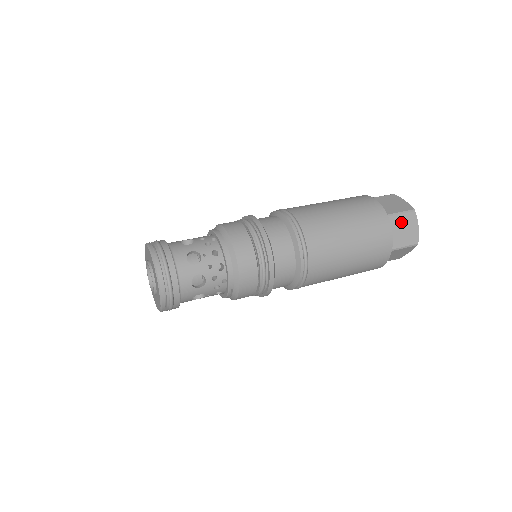
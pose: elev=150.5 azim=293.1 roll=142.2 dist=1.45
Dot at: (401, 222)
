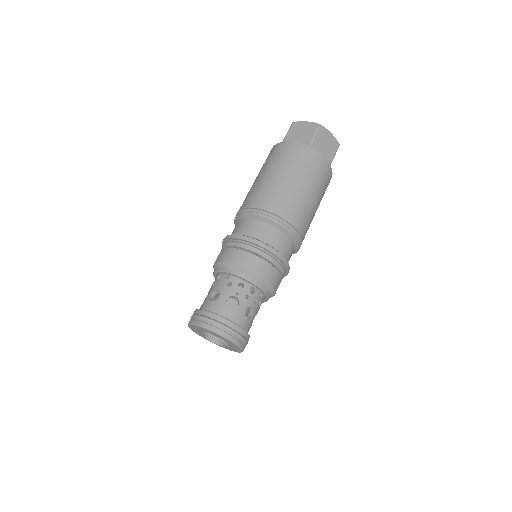
Dot at: (320, 142)
